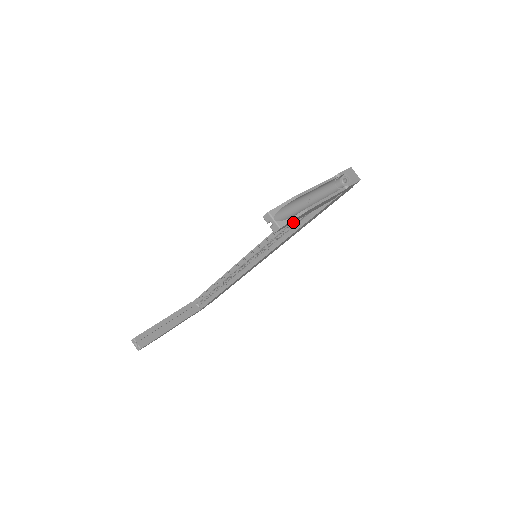
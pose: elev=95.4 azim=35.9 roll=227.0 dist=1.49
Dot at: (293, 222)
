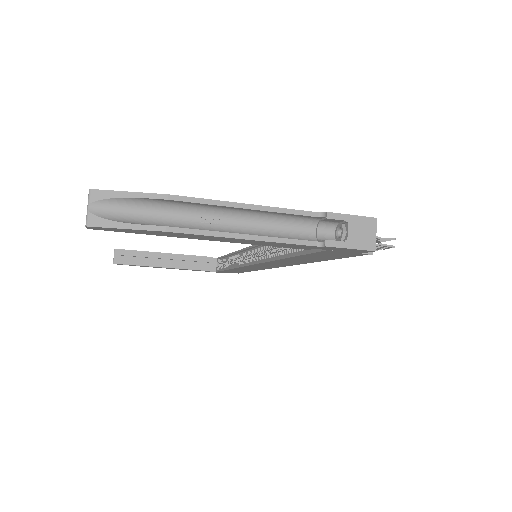
Dot at: occluded
